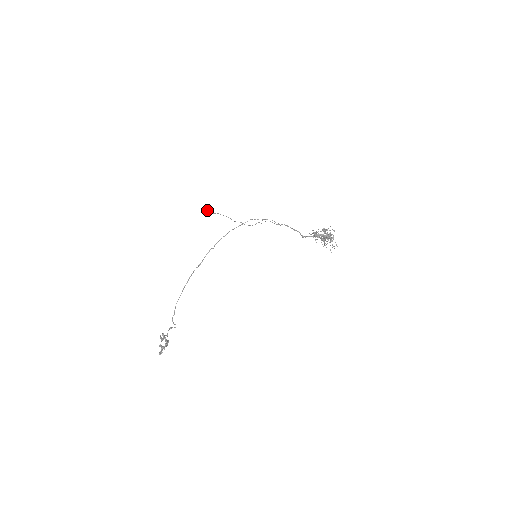
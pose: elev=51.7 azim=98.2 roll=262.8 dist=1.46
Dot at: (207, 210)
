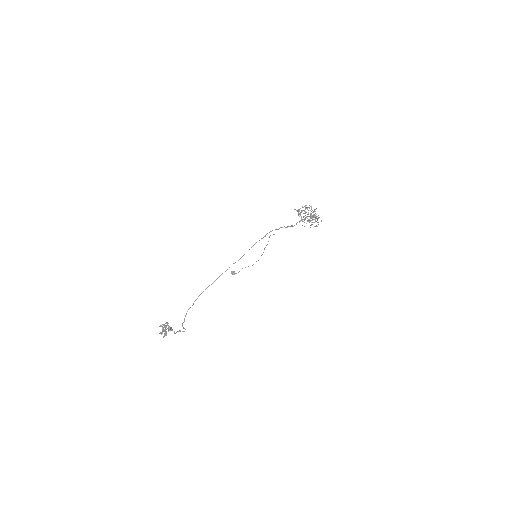
Dot at: (233, 272)
